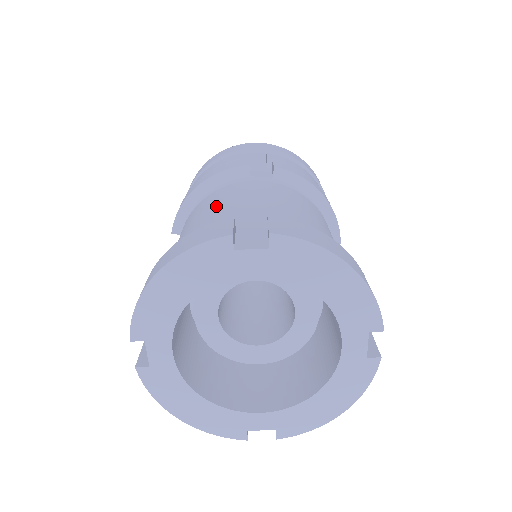
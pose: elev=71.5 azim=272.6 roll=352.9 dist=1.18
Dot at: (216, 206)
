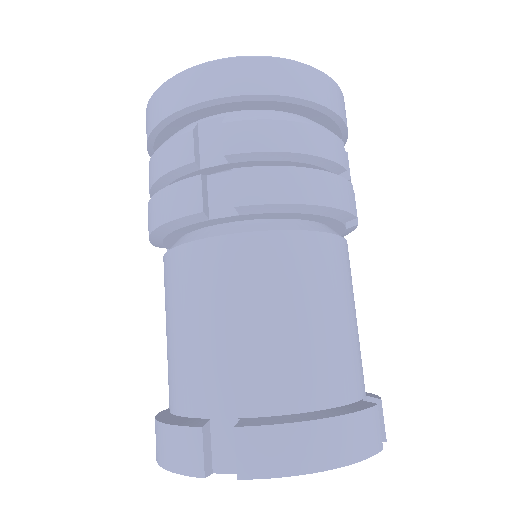
Dot at: (183, 316)
